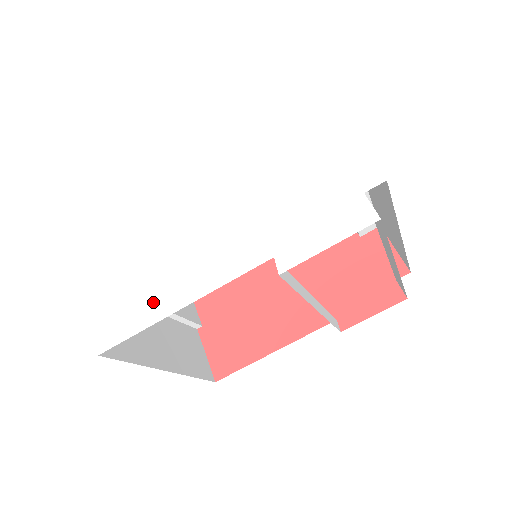
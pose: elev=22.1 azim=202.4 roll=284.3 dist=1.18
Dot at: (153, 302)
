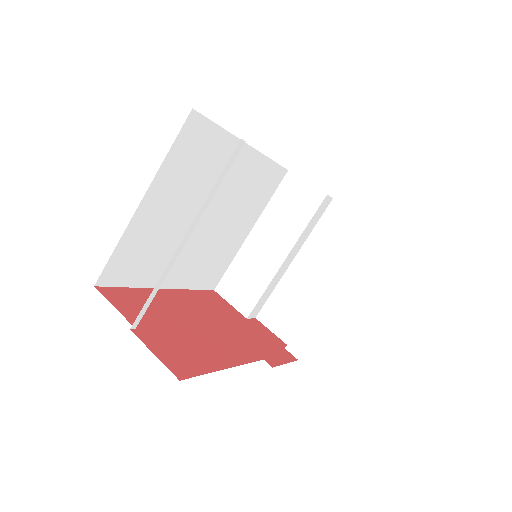
Dot at: occluded
